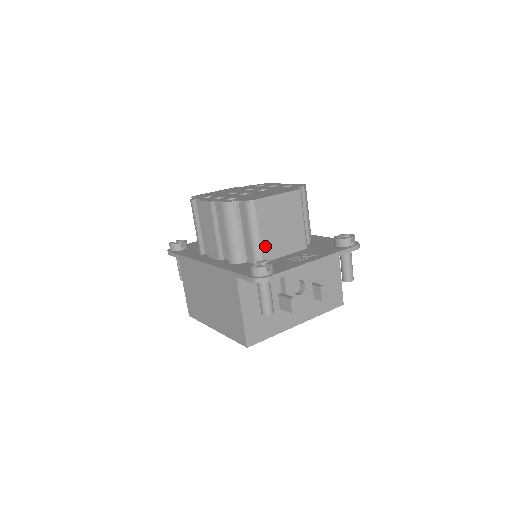
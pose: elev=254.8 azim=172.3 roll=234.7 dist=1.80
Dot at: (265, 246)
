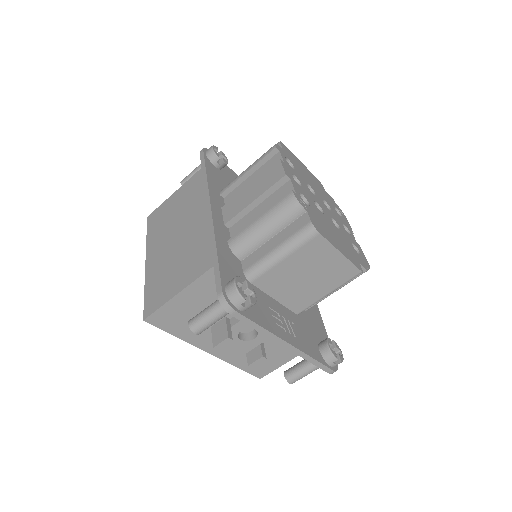
Dot at: (271, 274)
